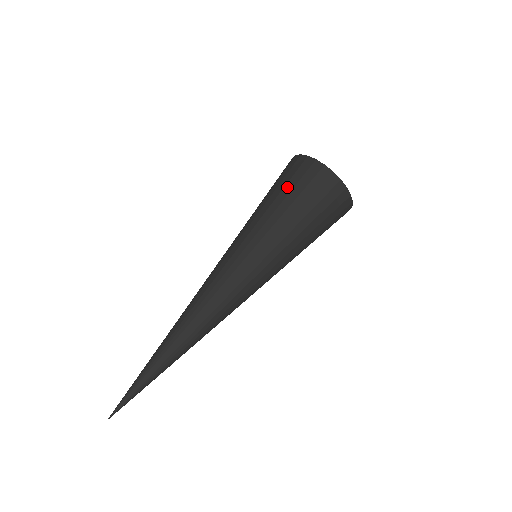
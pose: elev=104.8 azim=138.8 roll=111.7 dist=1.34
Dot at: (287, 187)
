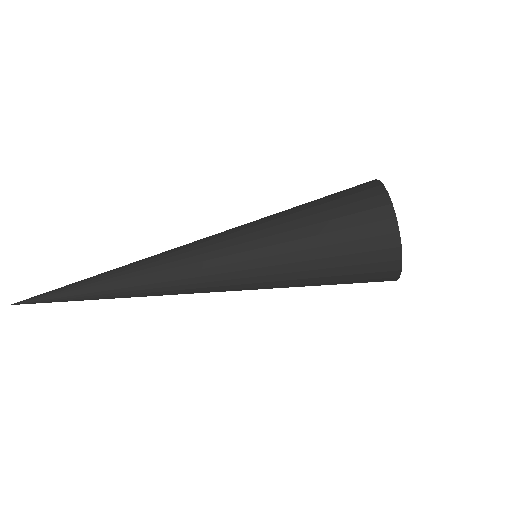
Dot at: (334, 202)
